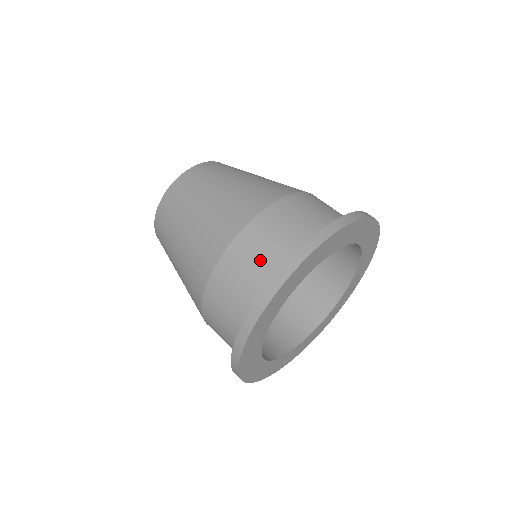
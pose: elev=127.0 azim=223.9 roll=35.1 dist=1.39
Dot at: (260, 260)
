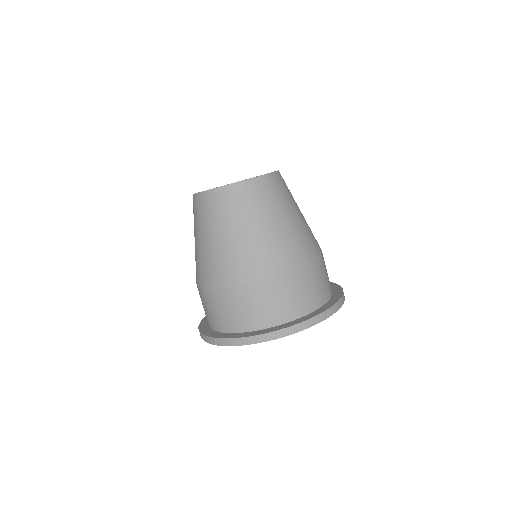
Dot at: (224, 314)
